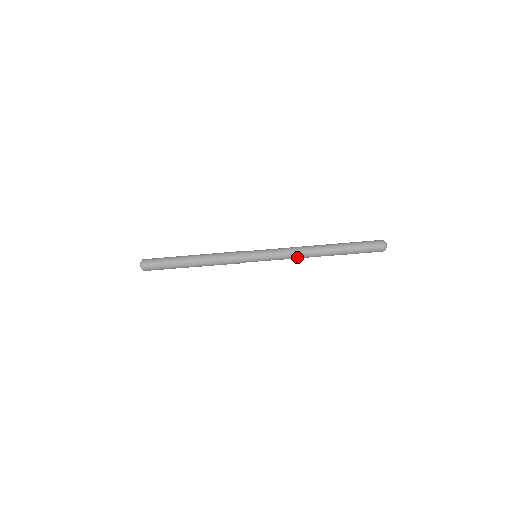
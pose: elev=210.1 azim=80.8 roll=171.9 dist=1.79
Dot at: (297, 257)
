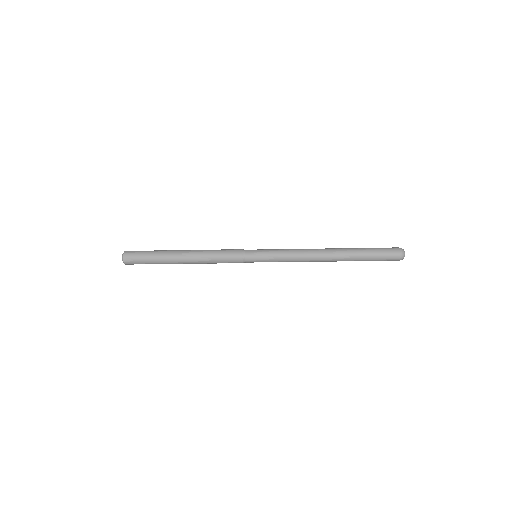
Dot at: (303, 261)
